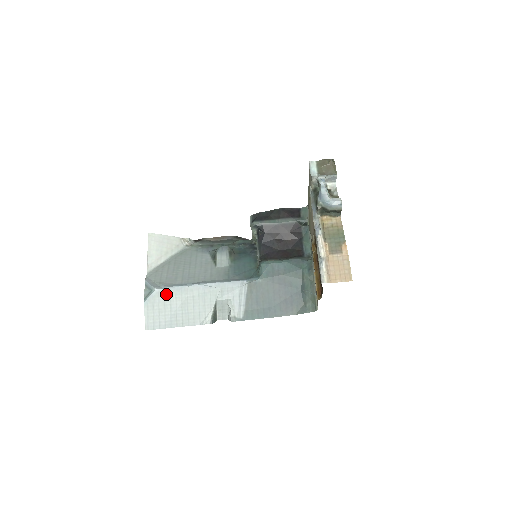
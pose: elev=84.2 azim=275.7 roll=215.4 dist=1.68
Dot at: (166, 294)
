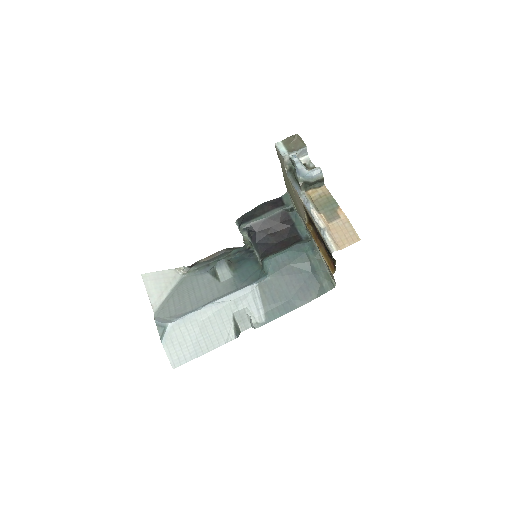
Dot at: (181, 325)
